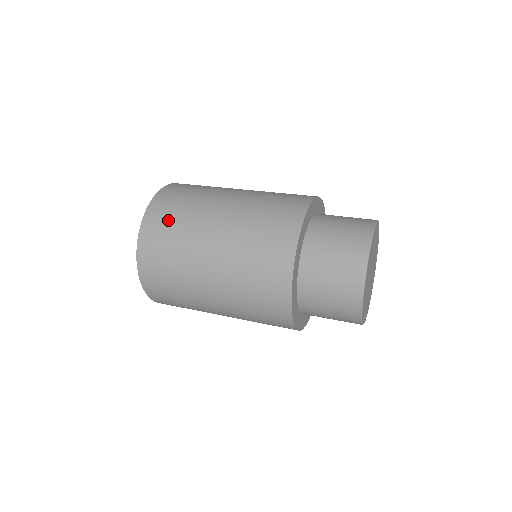
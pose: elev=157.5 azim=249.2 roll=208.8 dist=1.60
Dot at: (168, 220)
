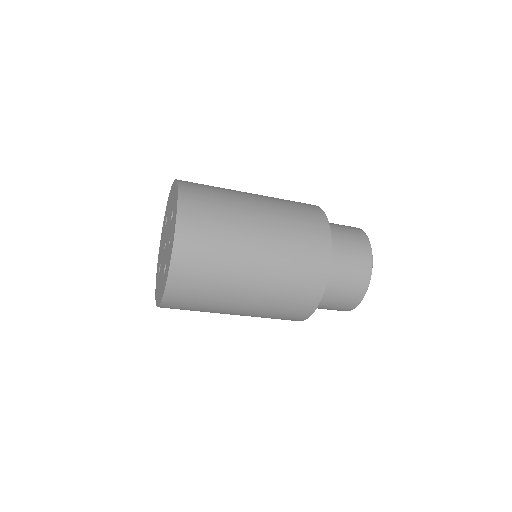
Dot at: occluded
